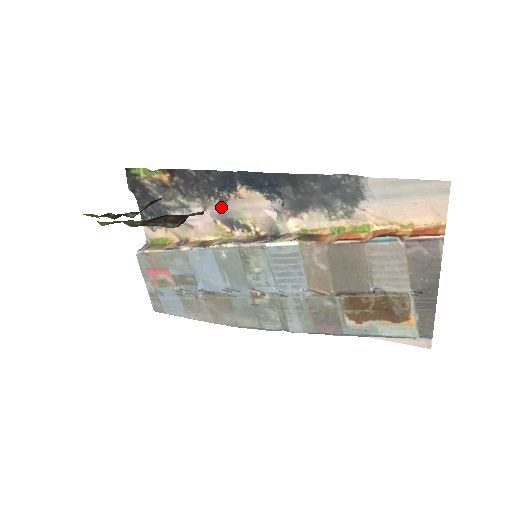
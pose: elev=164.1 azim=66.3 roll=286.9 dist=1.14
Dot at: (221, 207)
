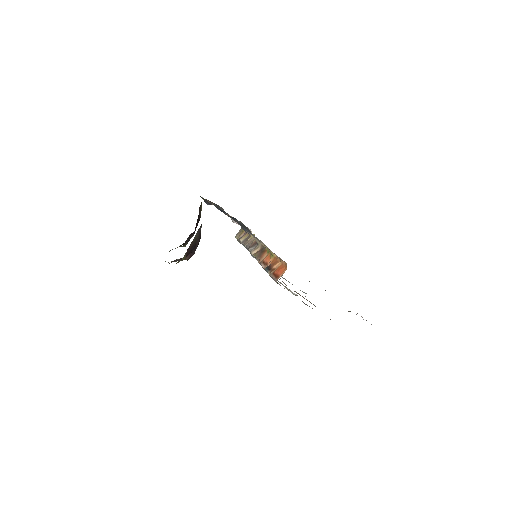
Dot at: occluded
